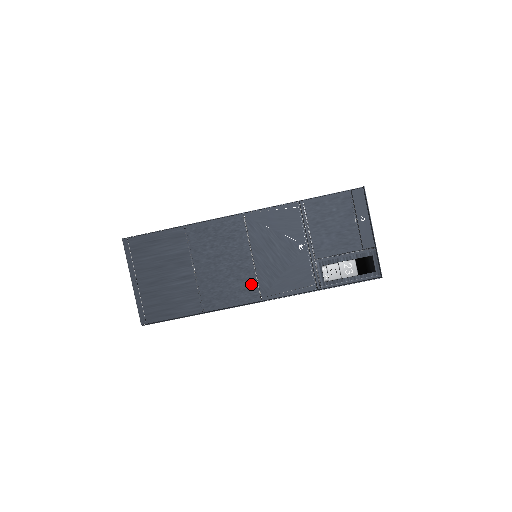
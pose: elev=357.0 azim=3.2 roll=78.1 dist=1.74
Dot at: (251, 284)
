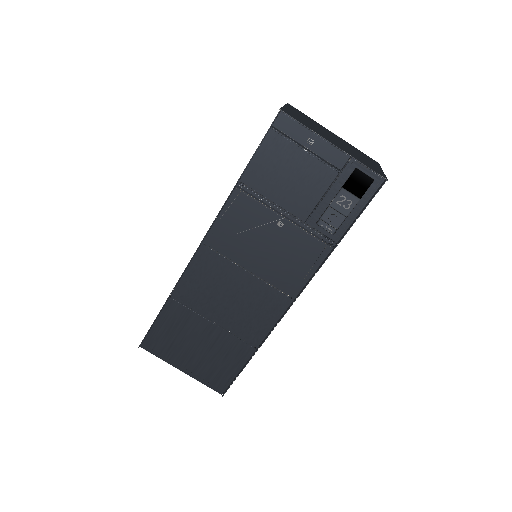
Dot at: (271, 294)
